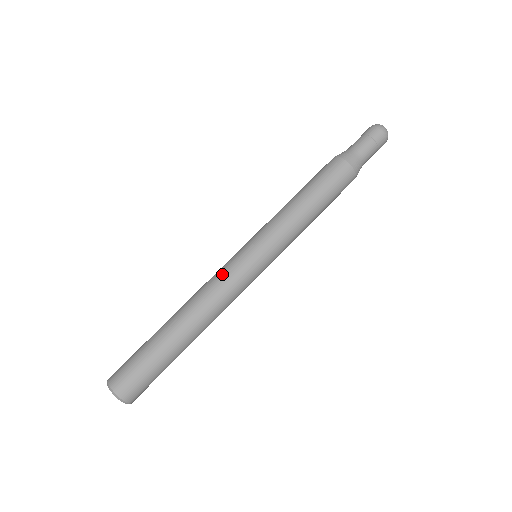
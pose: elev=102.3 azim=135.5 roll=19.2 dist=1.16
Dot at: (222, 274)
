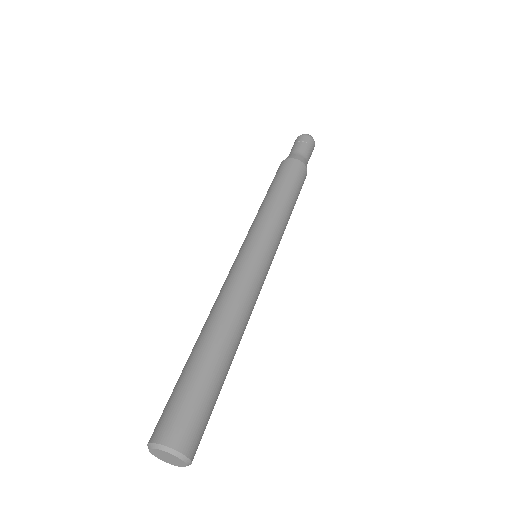
Dot at: (250, 279)
